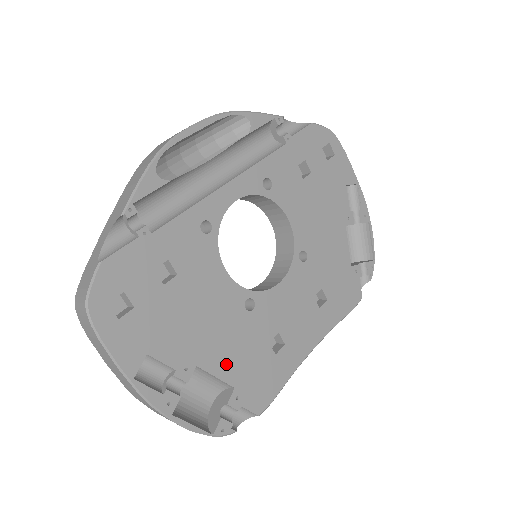
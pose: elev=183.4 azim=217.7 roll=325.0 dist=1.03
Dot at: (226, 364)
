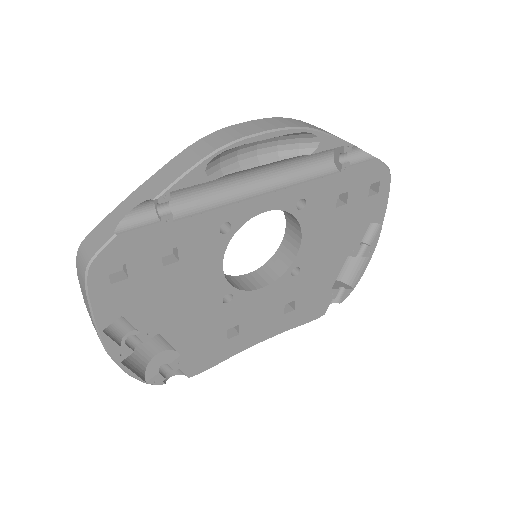
Dot at: (183, 337)
